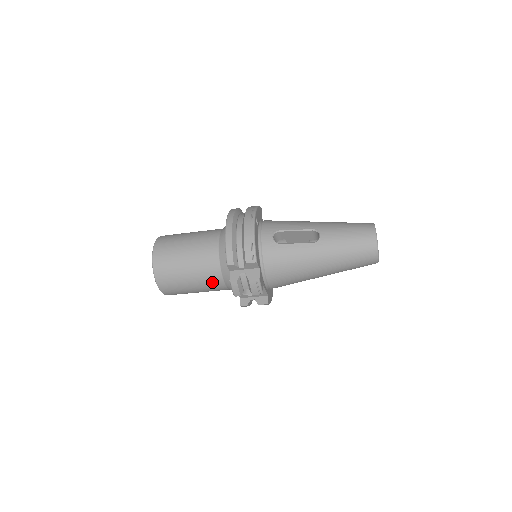
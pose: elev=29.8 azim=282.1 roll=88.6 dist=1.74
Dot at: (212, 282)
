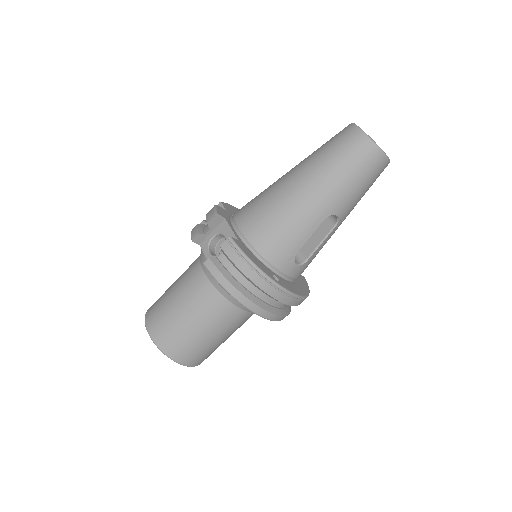
Dot at: (190, 272)
